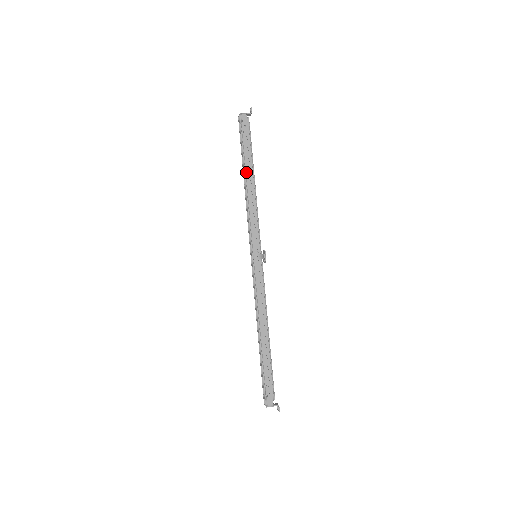
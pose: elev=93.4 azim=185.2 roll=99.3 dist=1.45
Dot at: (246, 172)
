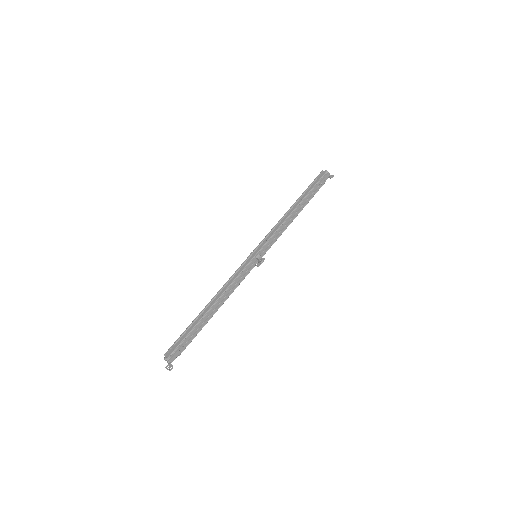
Dot at: (300, 204)
